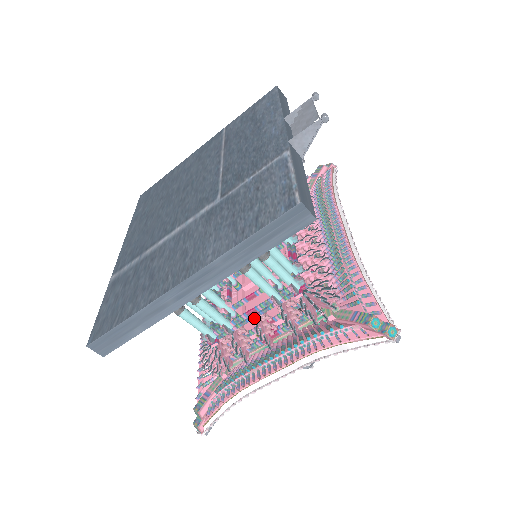
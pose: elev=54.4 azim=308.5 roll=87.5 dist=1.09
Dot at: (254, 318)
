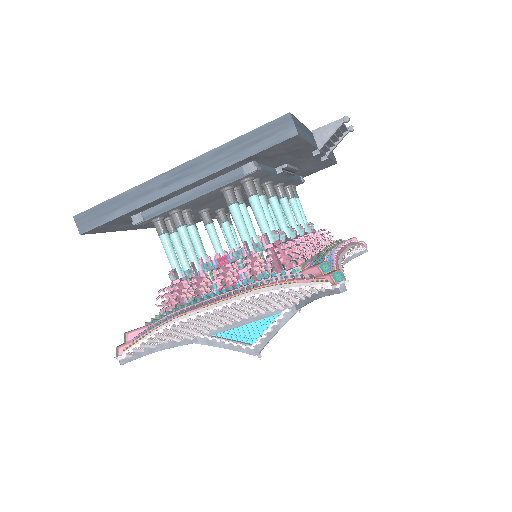
Dot at: (222, 265)
